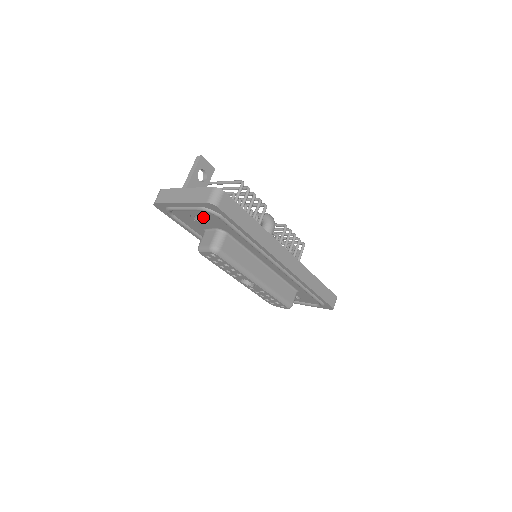
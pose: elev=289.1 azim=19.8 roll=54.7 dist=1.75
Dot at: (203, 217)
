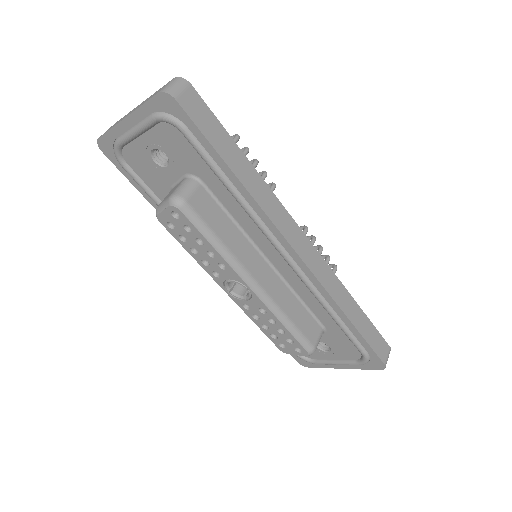
Dot at: (162, 147)
